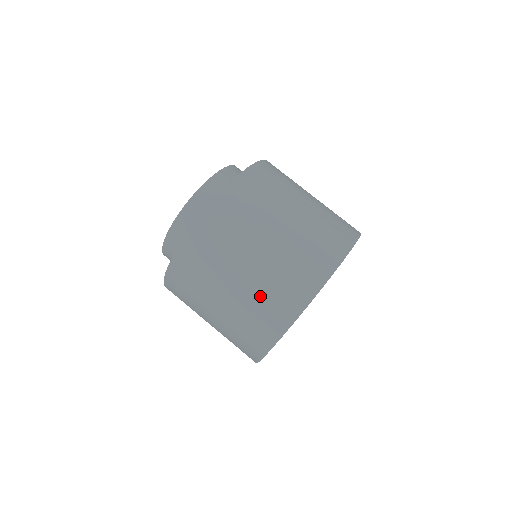
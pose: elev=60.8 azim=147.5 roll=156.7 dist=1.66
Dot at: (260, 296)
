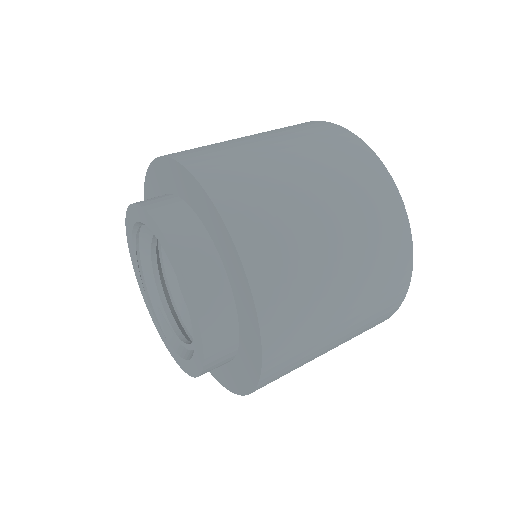
Dot at: (372, 299)
